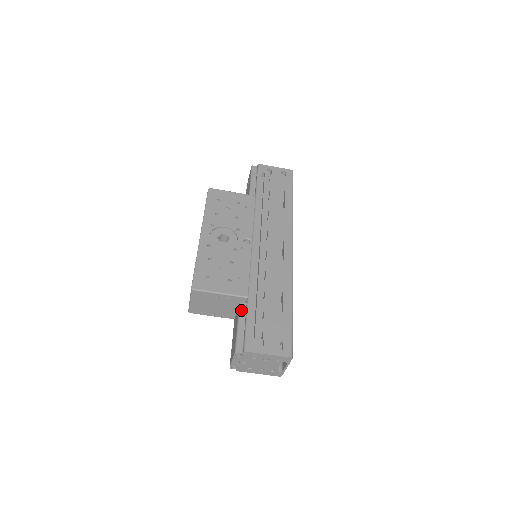
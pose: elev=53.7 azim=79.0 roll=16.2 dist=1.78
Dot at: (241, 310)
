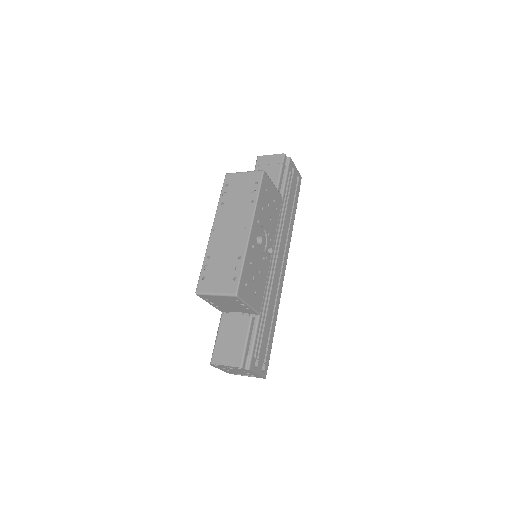
Dot at: (252, 324)
